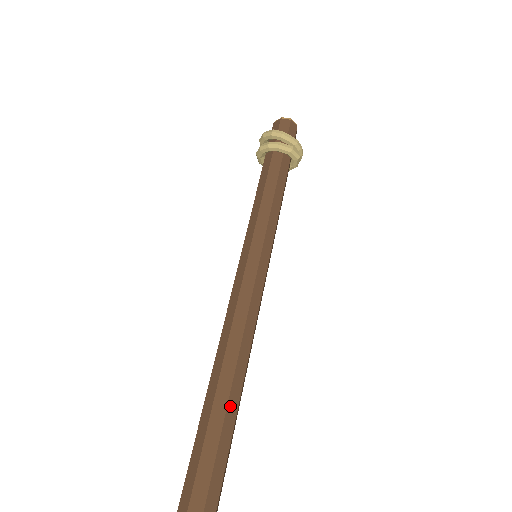
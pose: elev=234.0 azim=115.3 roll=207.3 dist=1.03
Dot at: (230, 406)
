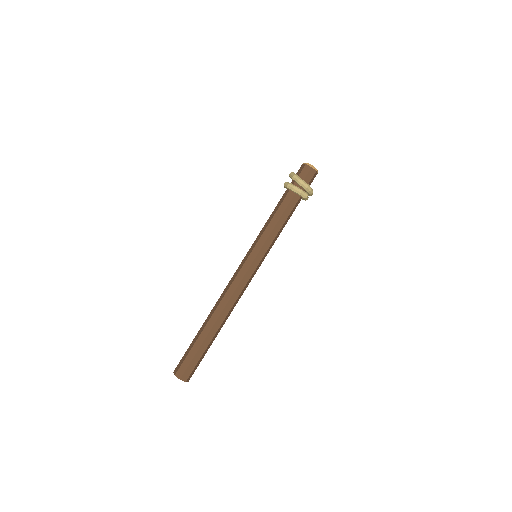
Dot at: (211, 332)
